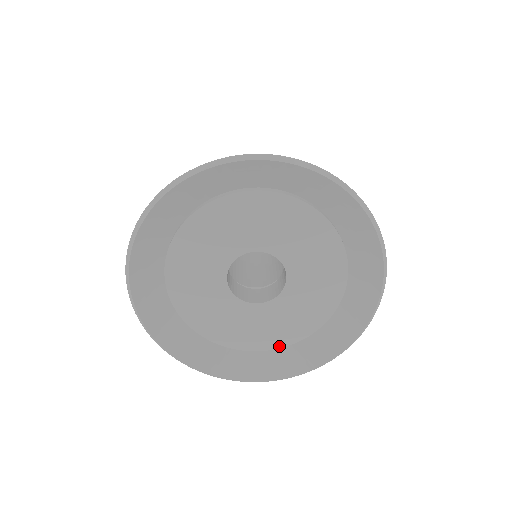
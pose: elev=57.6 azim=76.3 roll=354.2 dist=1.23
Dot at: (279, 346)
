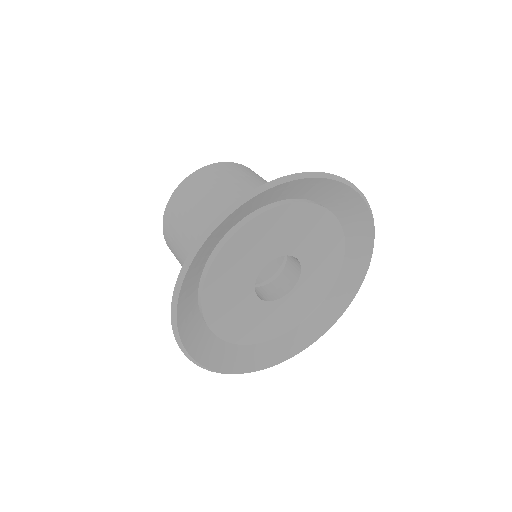
Dot at: (238, 342)
